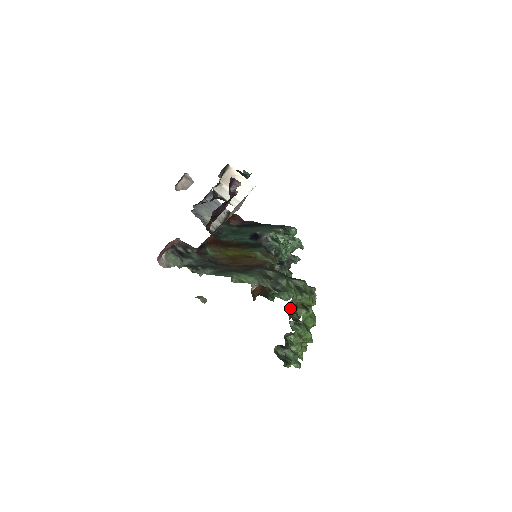
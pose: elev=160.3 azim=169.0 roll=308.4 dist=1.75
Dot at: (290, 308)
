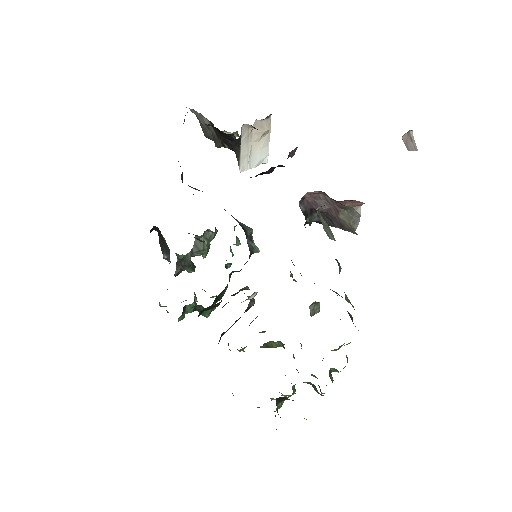
Dot at: occluded
